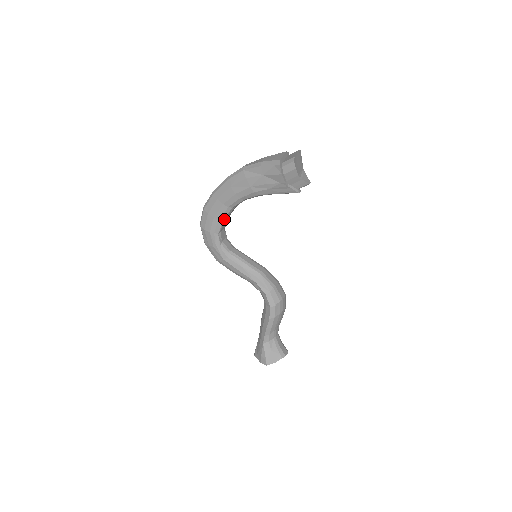
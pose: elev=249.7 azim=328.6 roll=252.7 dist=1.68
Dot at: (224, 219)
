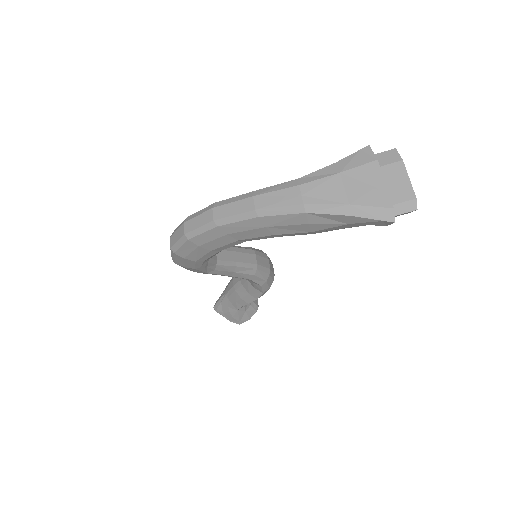
Dot at: occluded
